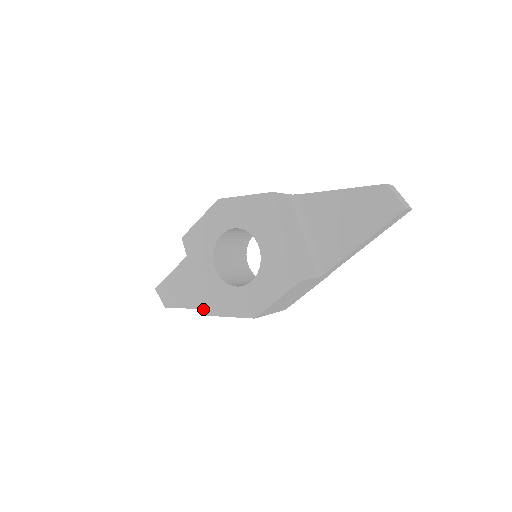
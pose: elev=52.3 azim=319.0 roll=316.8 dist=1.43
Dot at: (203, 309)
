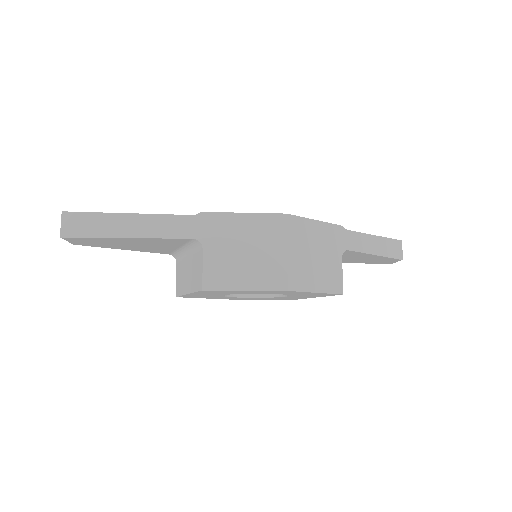
Dot at: occluded
